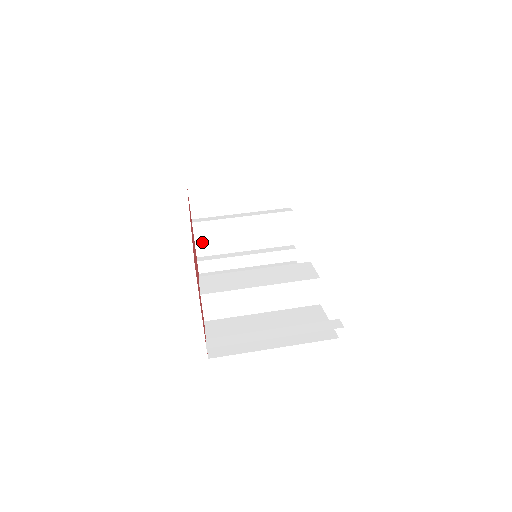
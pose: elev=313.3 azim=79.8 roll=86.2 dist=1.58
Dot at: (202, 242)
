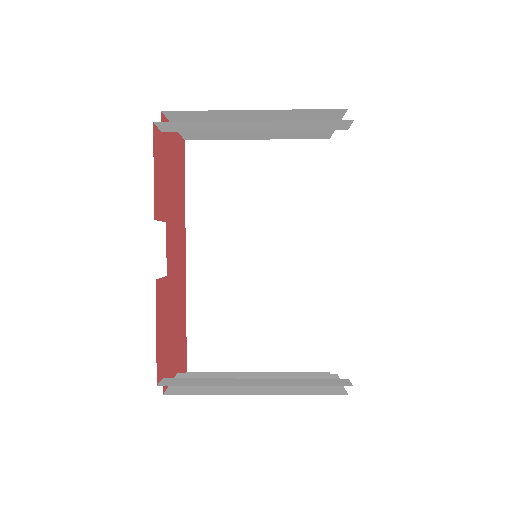
Dot at: occluded
